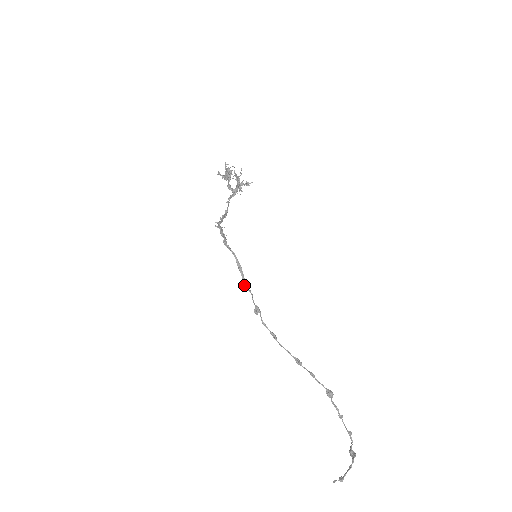
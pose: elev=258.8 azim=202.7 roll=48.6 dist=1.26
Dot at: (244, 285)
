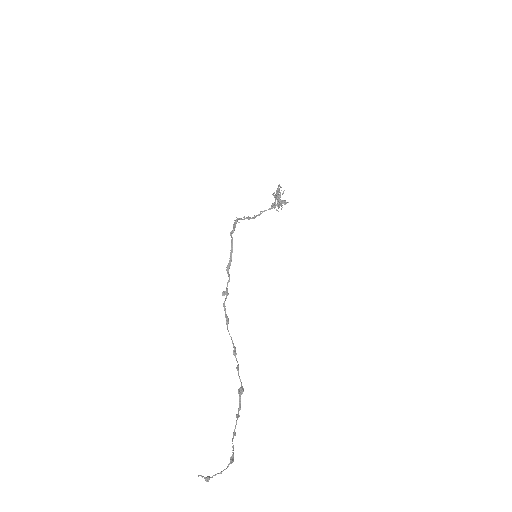
Dot at: (227, 268)
